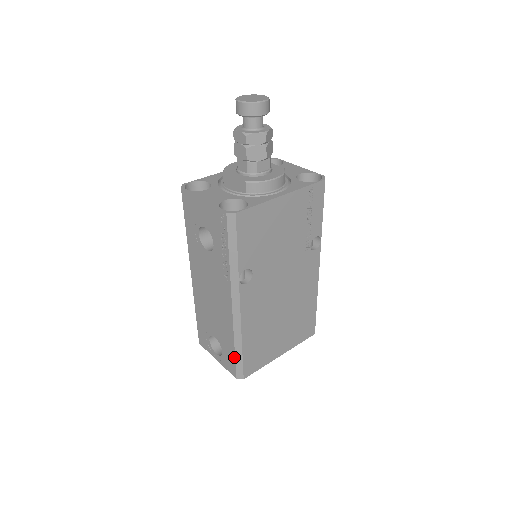
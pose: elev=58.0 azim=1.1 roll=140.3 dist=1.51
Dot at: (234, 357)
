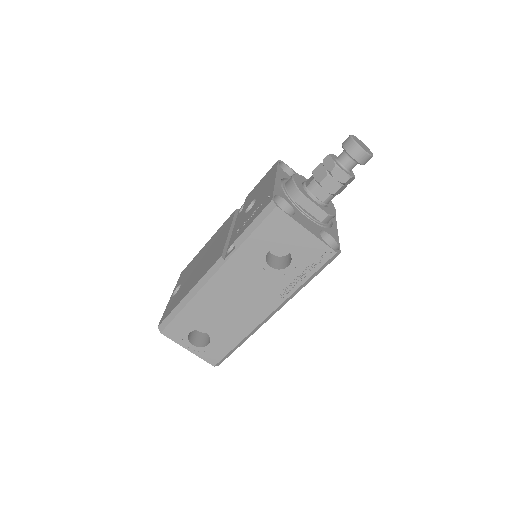
Dot at: (229, 351)
